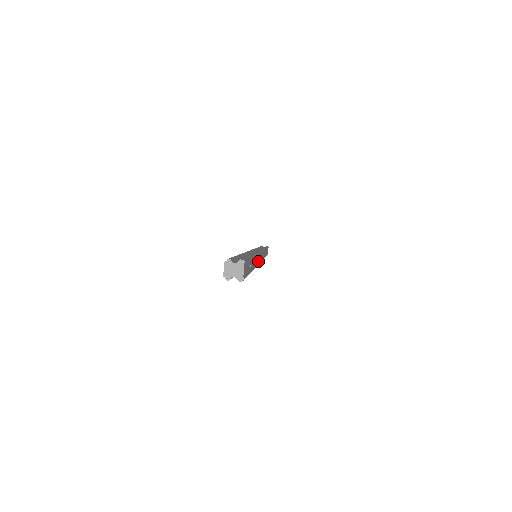
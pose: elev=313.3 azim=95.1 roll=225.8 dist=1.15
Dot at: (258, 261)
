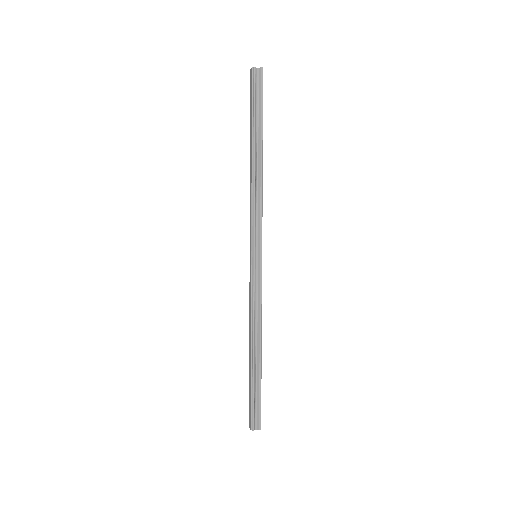
Dot at: (261, 214)
